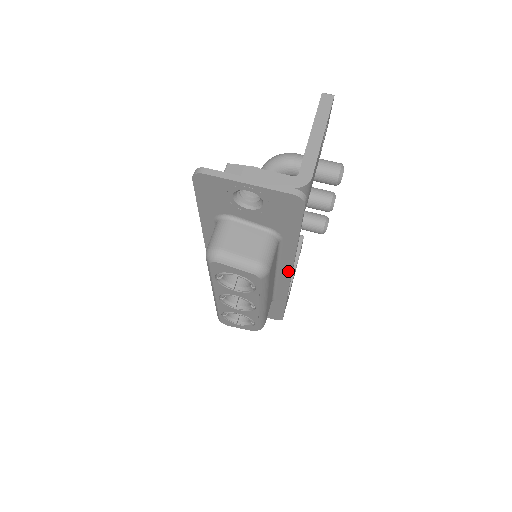
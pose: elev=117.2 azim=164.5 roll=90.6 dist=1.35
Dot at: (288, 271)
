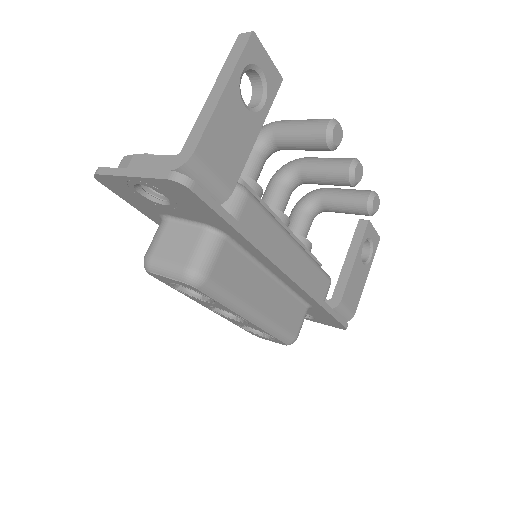
Dot at: (280, 272)
